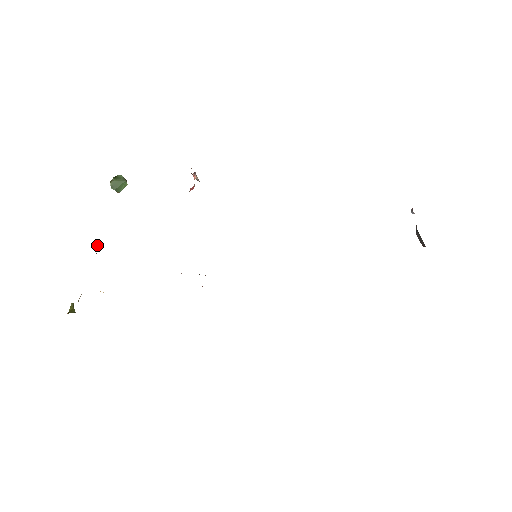
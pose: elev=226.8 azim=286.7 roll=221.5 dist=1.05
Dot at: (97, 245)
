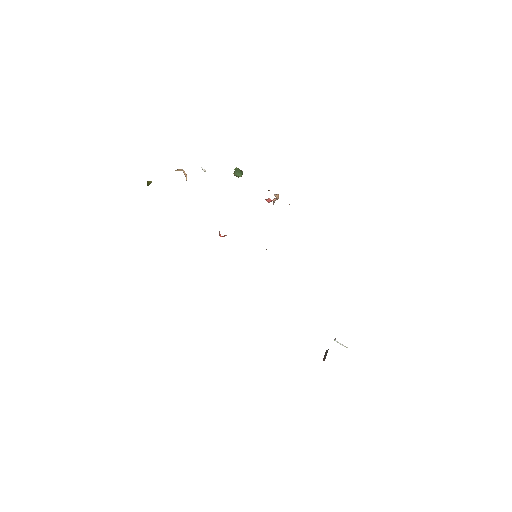
Dot at: occluded
